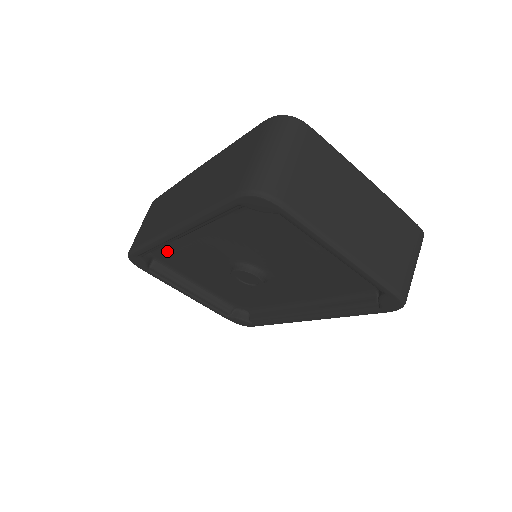
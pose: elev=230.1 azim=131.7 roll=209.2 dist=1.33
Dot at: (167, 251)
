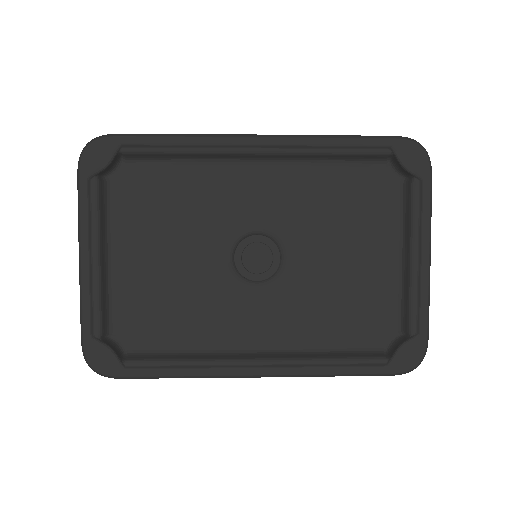
Dot at: (158, 175)
